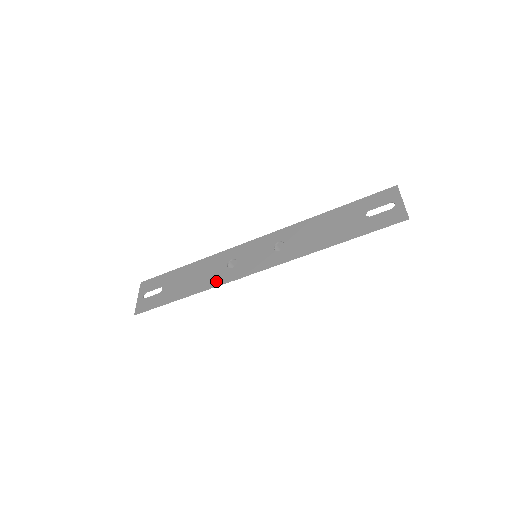
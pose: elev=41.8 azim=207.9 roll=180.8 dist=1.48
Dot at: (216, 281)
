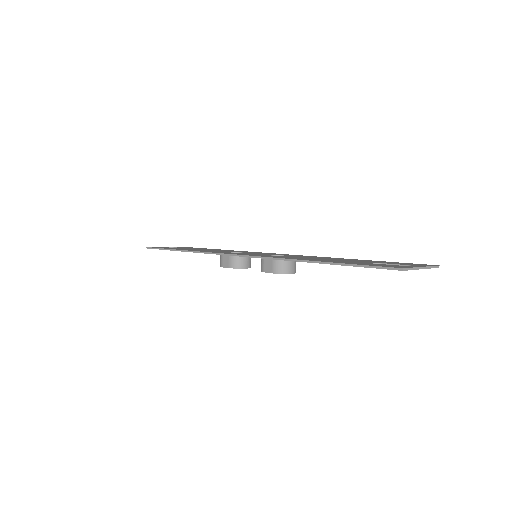
Dot at: (209, 251)
